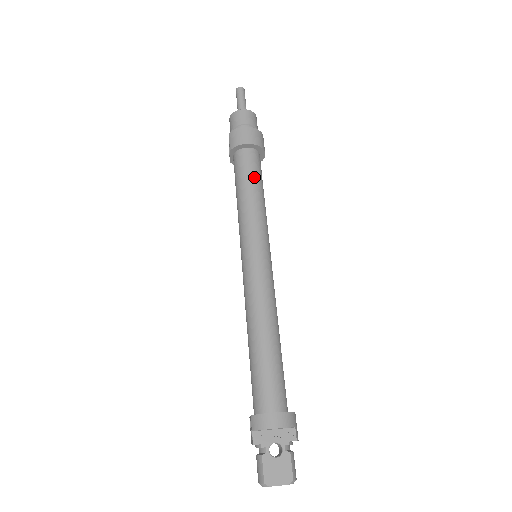
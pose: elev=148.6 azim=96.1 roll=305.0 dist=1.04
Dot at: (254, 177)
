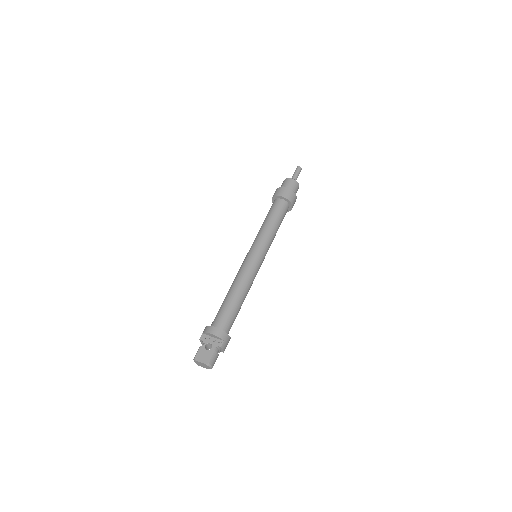
Dot at: (276, 215)
